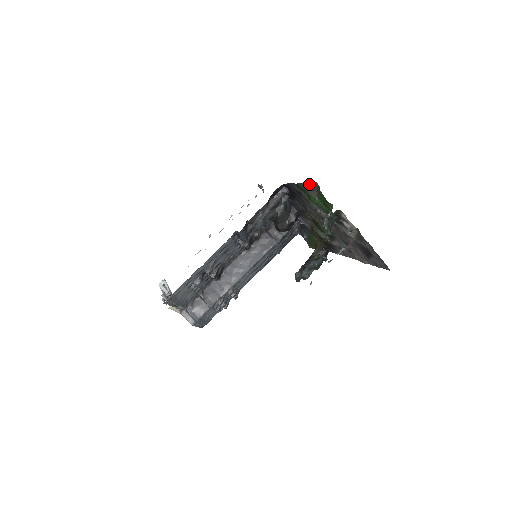
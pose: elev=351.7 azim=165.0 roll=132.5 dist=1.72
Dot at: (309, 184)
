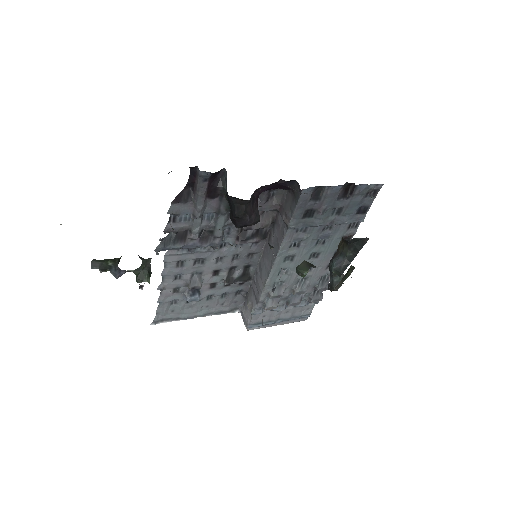
Dot at: occluded
